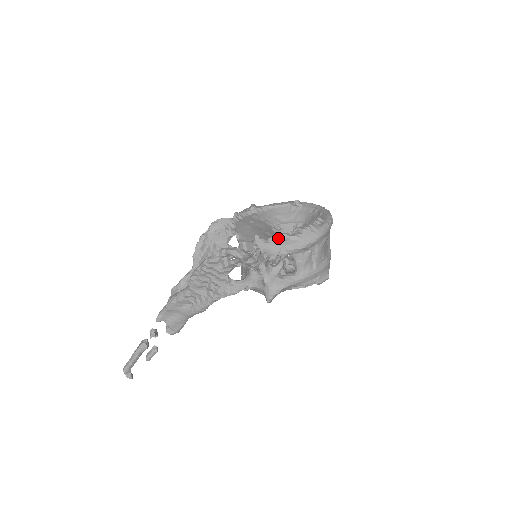
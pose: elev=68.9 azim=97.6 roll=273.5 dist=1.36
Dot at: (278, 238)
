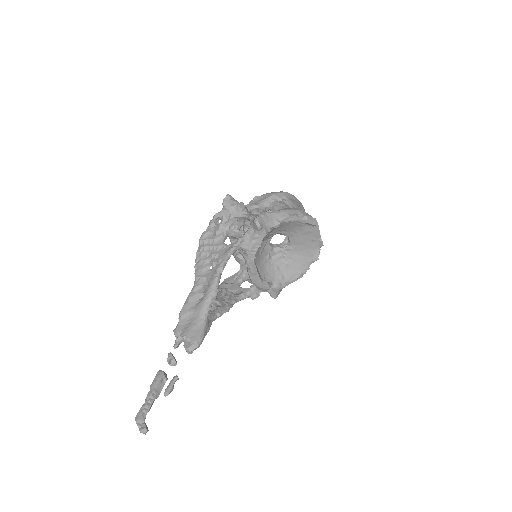
Dot at: (251, 200)
